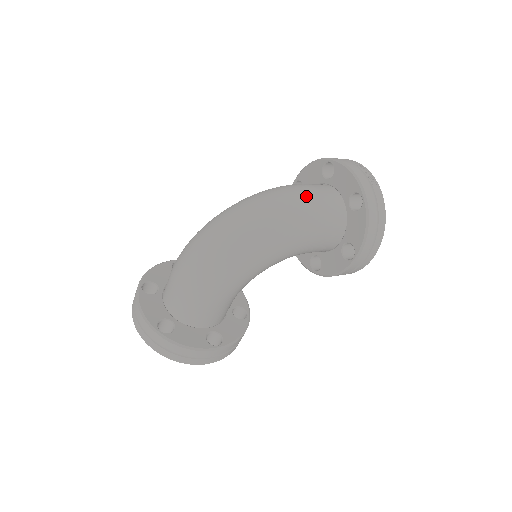
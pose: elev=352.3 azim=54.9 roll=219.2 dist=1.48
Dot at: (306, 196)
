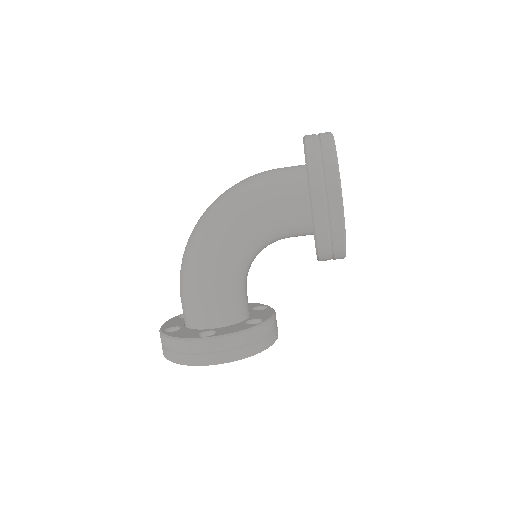
Dot at: (262, 172)
